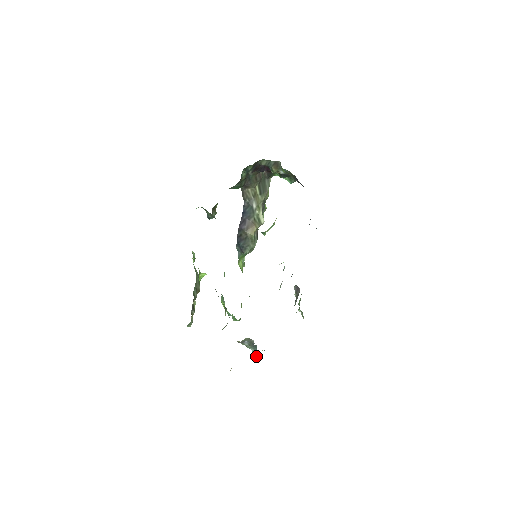
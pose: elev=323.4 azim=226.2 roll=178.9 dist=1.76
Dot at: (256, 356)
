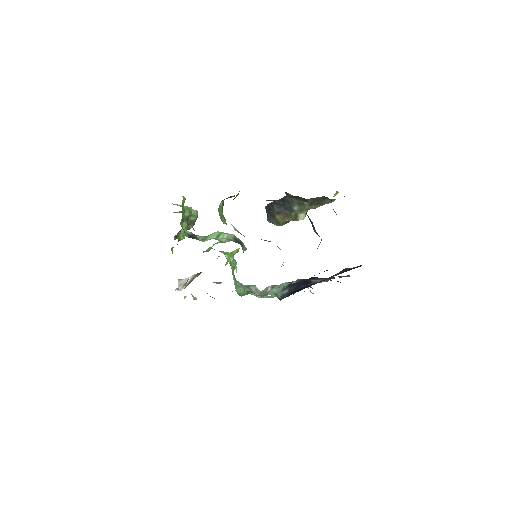
Dot at: occluded
